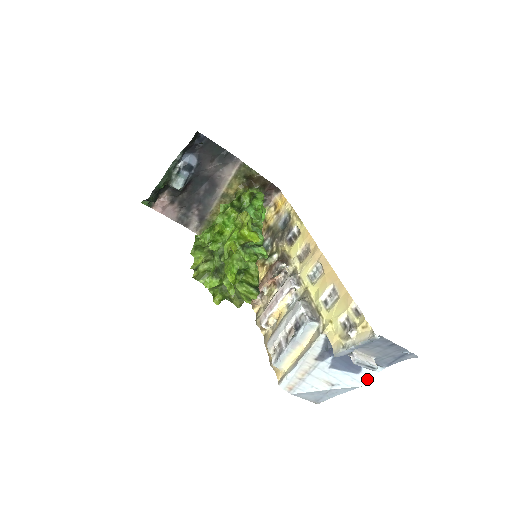
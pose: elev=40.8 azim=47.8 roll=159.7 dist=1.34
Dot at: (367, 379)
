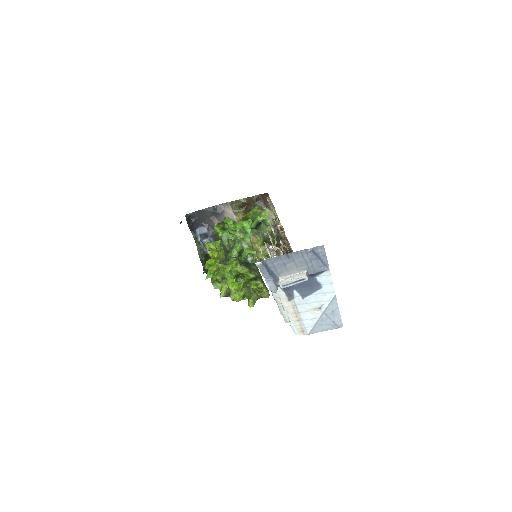
Dot at: (331, 286)
